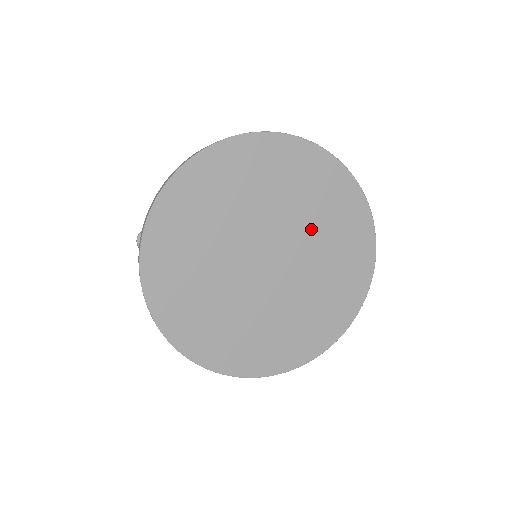
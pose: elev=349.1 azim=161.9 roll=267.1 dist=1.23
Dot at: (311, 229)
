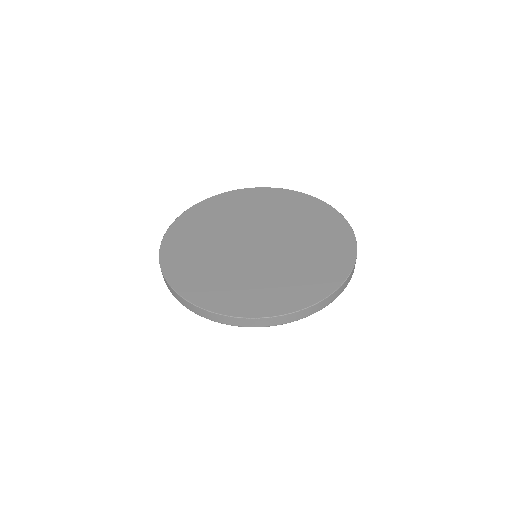
Dot at: (301, 243)
